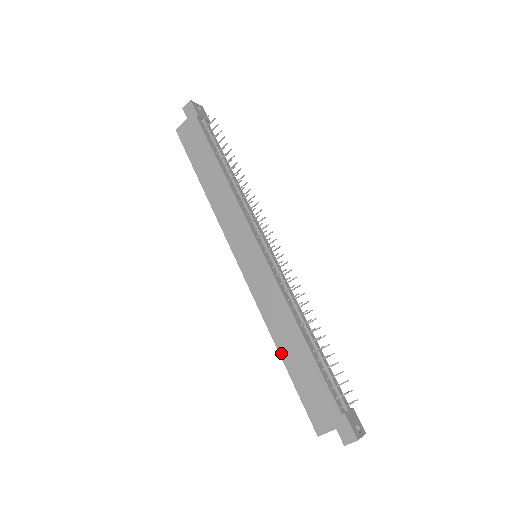
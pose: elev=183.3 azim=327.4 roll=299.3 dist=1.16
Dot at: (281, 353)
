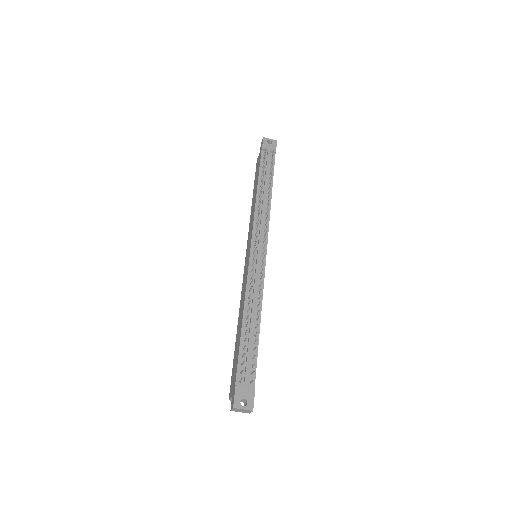
Dot at: (237, 331)
